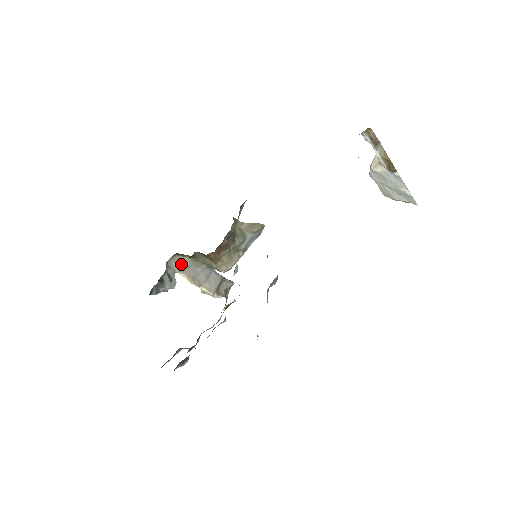
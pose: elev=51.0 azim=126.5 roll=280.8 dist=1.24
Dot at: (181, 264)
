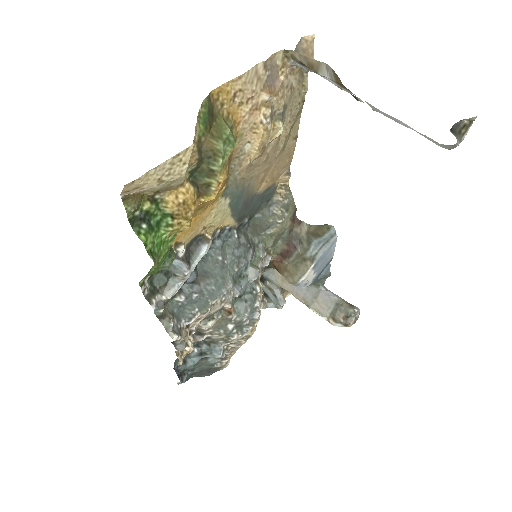
Dot at: (281, 278)
